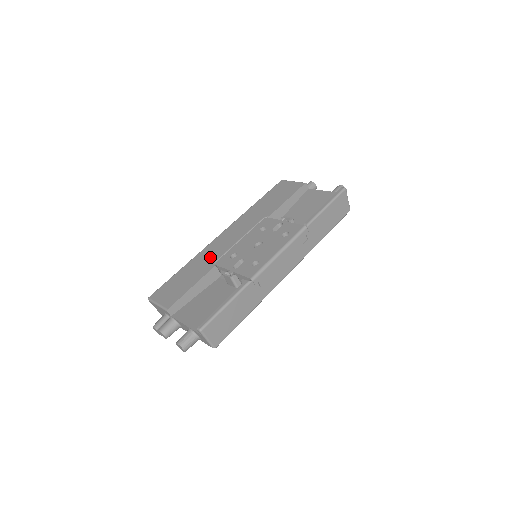
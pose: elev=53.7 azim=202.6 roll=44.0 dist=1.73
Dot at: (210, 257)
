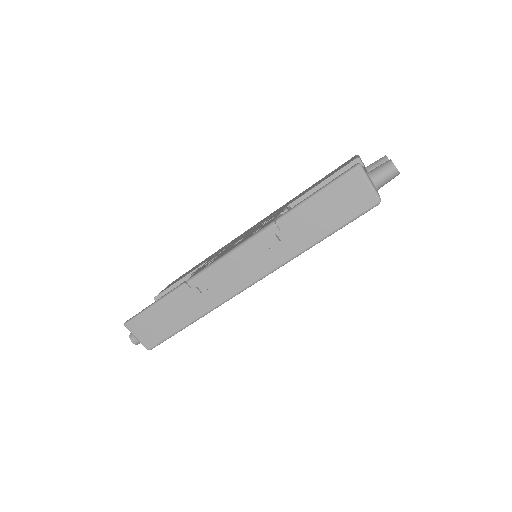
Dot at: (220, 250)
